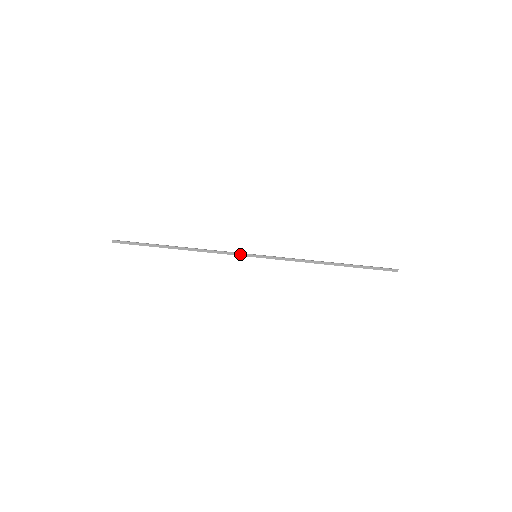
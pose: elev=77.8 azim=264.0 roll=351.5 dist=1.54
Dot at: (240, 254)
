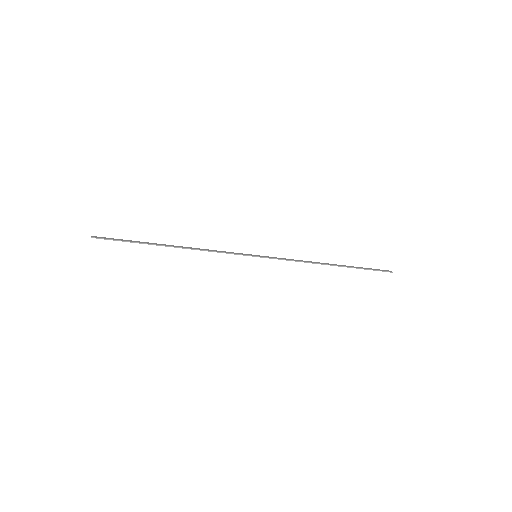
Dot at: occluded
